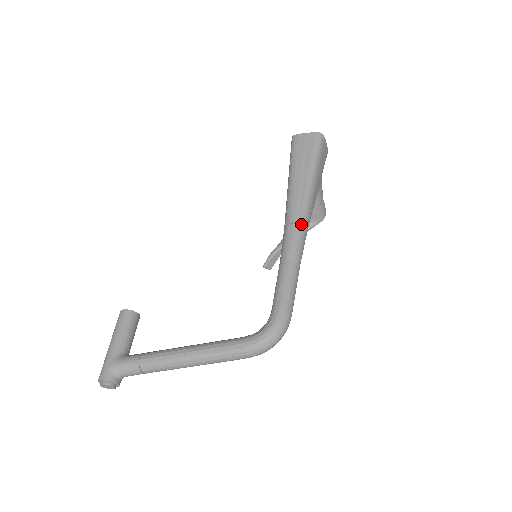
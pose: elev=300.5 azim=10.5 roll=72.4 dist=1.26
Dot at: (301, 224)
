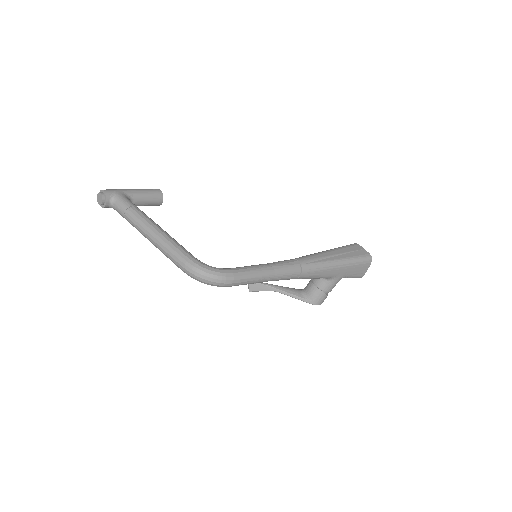
Dot at: (301, 267)
